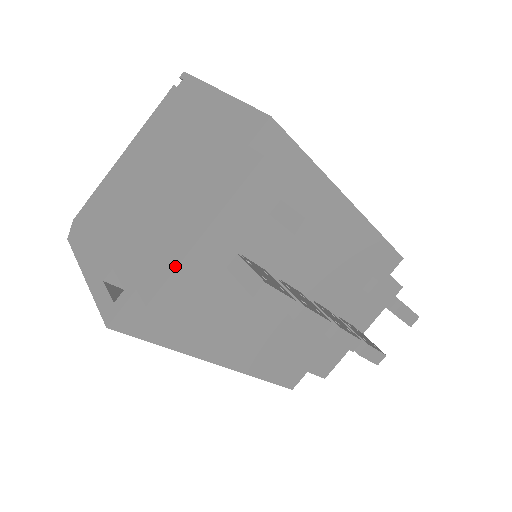
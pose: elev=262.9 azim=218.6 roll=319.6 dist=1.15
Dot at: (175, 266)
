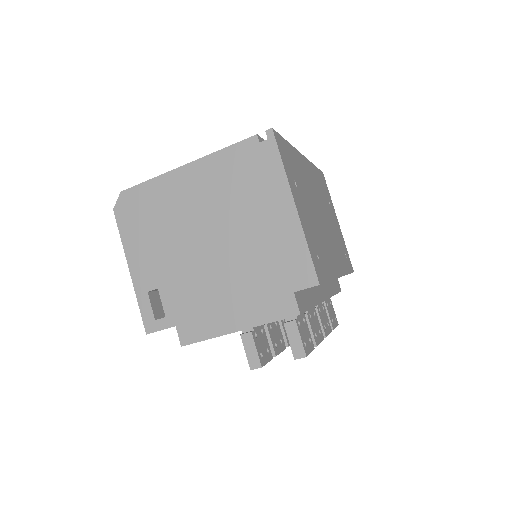
Dot at: (210, 337)
